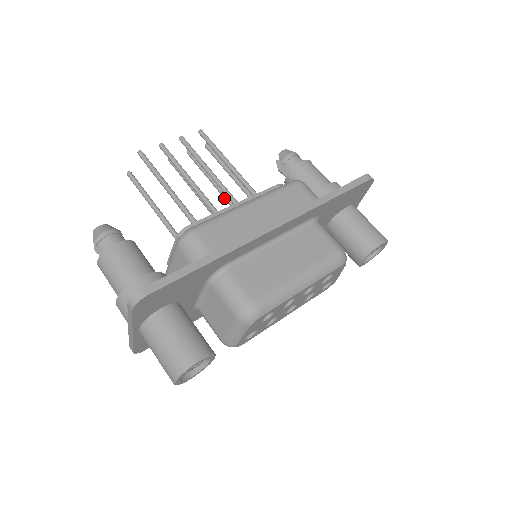
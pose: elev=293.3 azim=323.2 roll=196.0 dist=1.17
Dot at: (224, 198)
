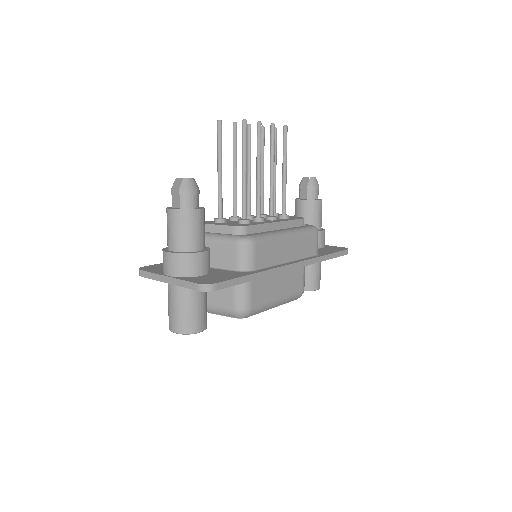
Dot at: occluded
